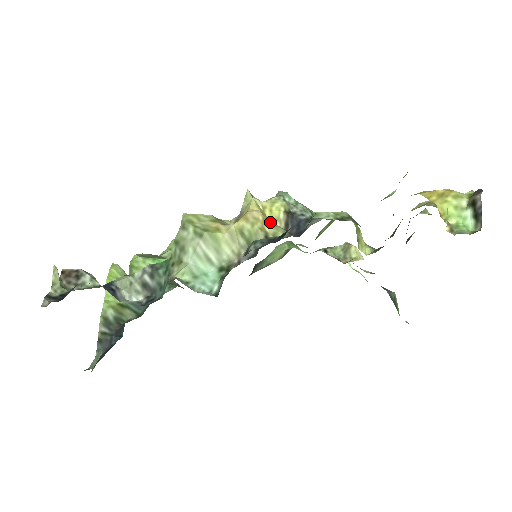
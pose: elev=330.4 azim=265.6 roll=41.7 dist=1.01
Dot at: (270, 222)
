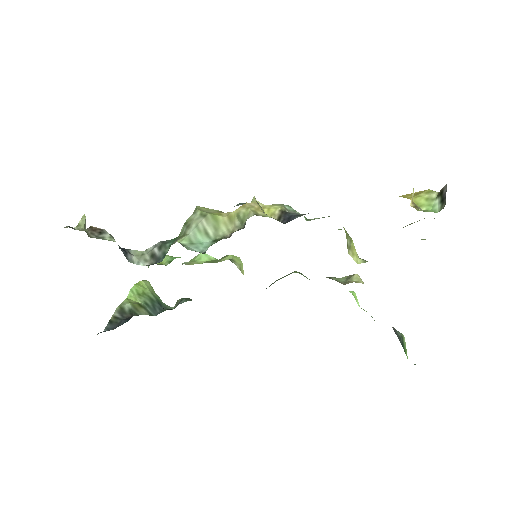
Dot at: occluded
